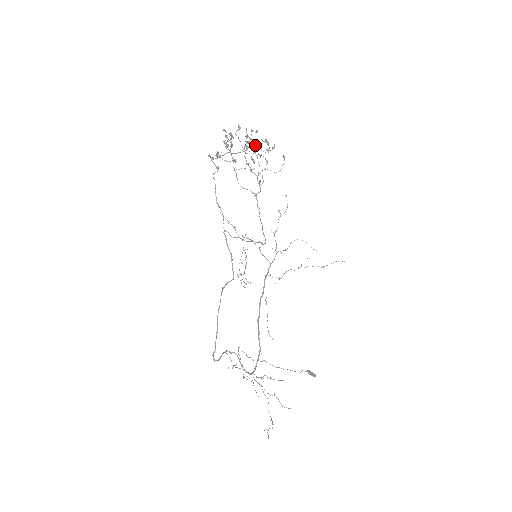
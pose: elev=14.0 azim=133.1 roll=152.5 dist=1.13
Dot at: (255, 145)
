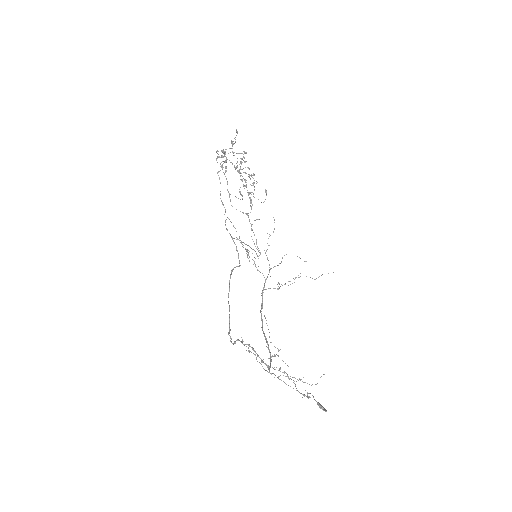
Dot at: (245, 172)
